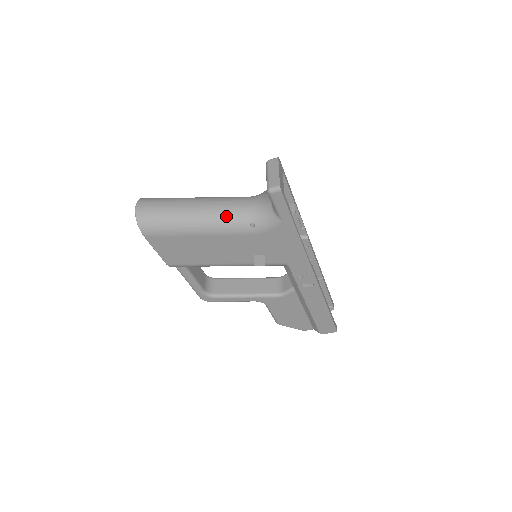
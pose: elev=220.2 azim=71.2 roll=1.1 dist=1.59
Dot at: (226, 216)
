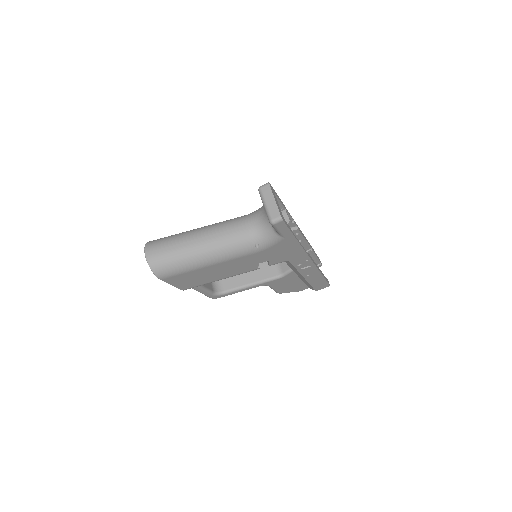
Dot at: (232, 244)
